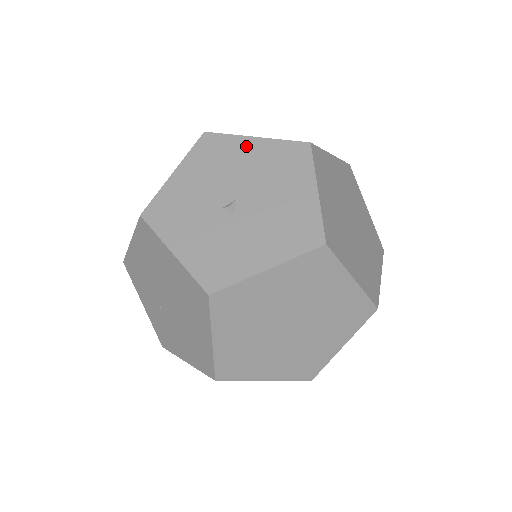
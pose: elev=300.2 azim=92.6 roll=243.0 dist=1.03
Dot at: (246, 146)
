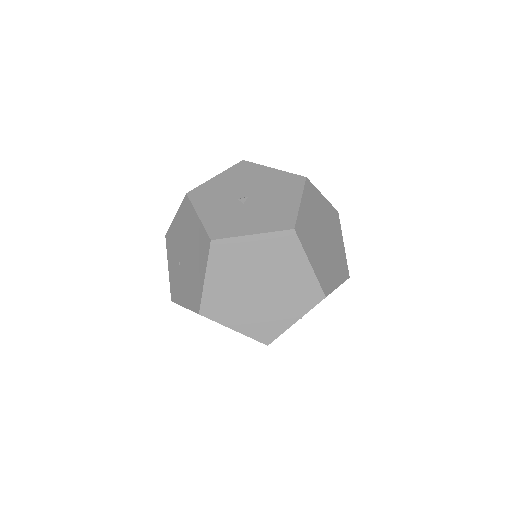
Dot at: (266, 171)
